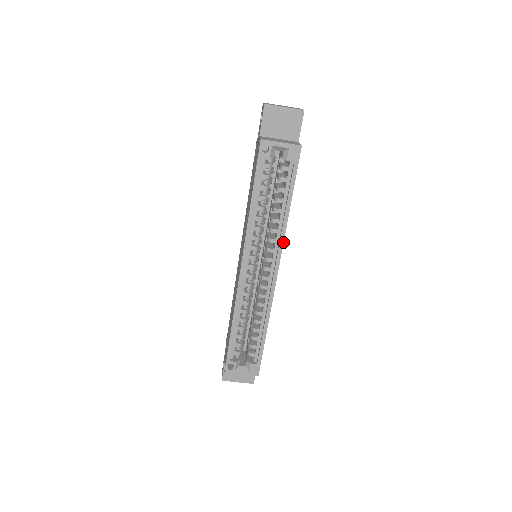
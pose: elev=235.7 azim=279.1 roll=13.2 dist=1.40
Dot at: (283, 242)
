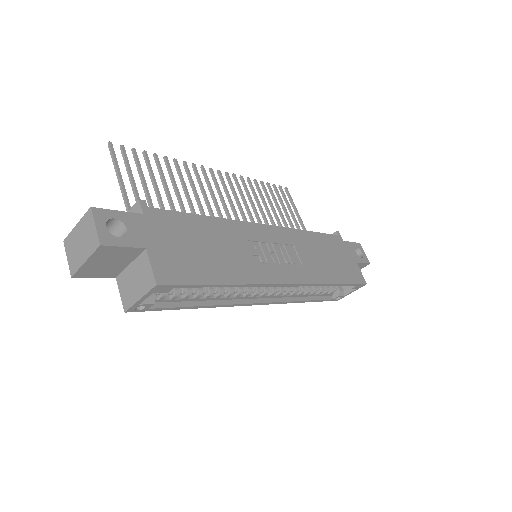
Dot at: (262, 285)
